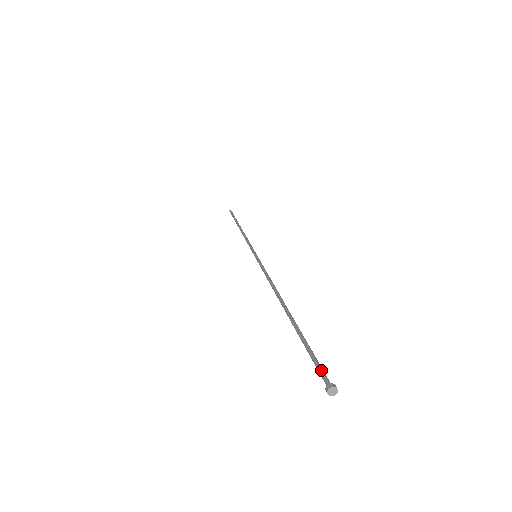
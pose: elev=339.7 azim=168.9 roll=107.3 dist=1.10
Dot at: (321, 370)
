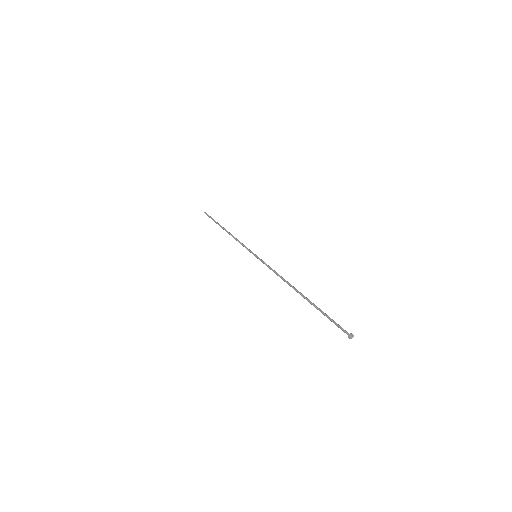
Dot at: (341, 327)
